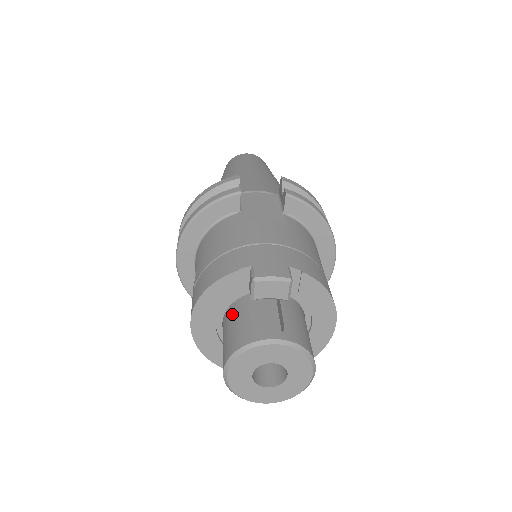
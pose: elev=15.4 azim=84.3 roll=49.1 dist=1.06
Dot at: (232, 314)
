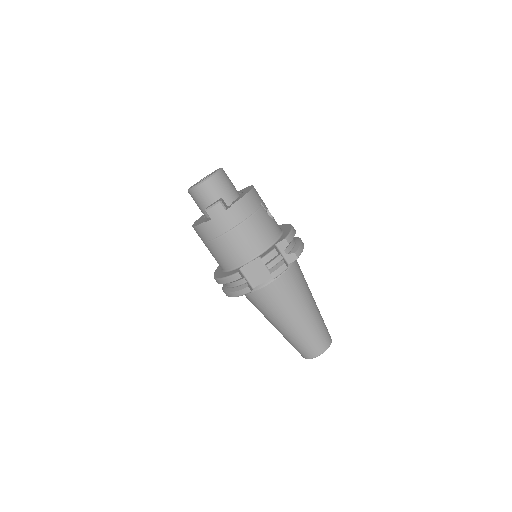
Dot at: occluded
